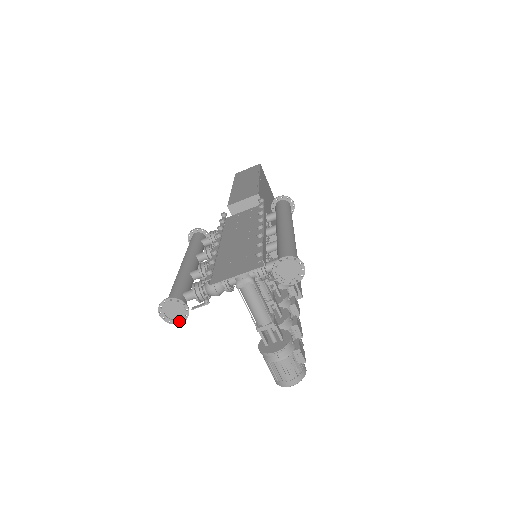
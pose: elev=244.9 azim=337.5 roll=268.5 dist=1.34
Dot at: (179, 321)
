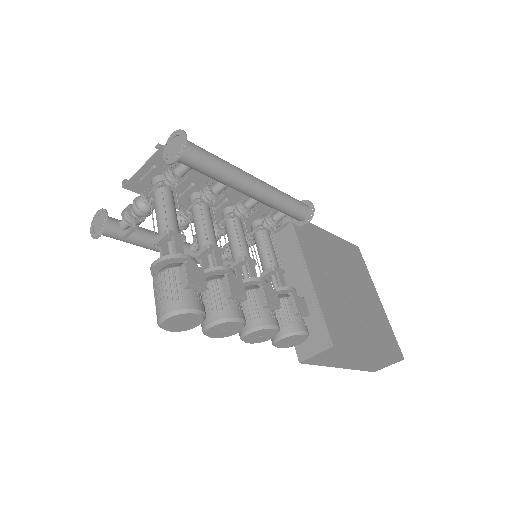
Dot at: (99, 234)
